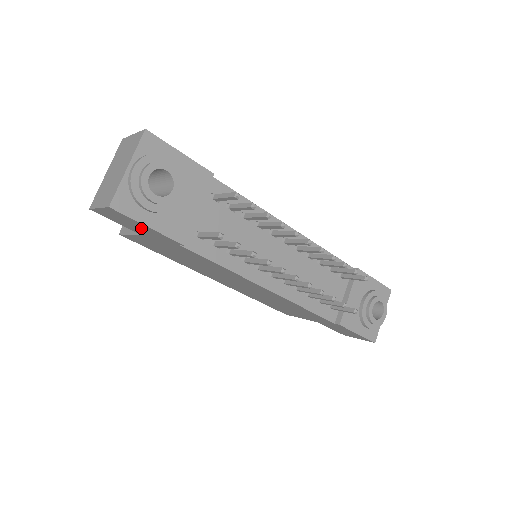
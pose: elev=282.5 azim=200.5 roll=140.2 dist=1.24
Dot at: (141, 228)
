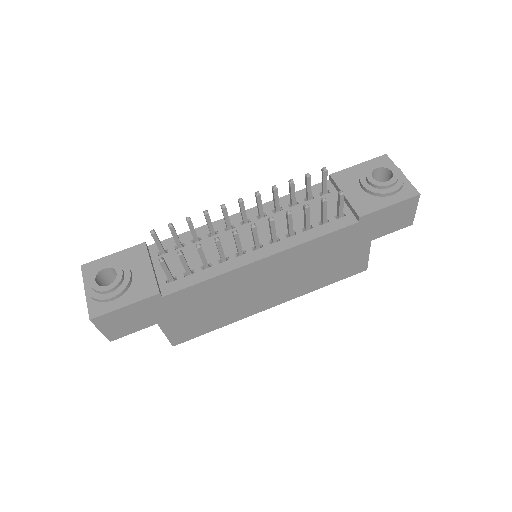
Dot at: (133, 315)
